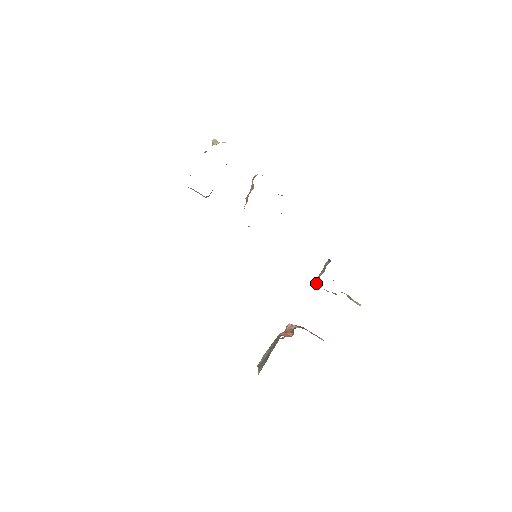
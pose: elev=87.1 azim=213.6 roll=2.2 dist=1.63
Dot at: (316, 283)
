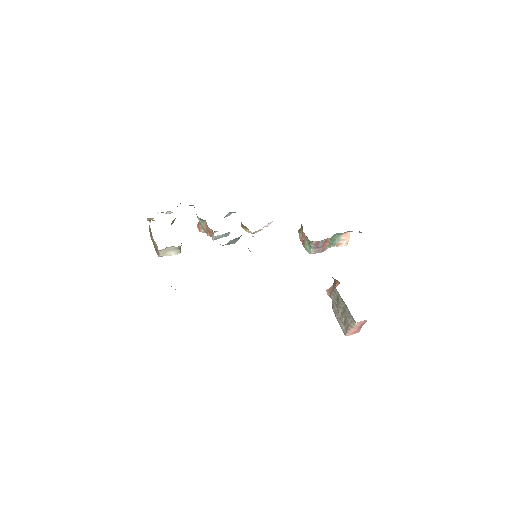
Dot at: (310, 242)
